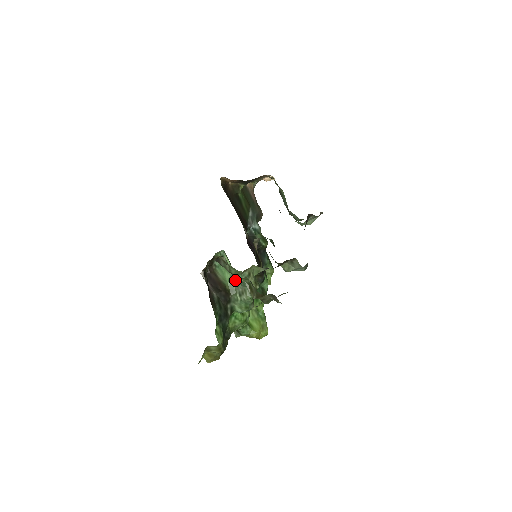
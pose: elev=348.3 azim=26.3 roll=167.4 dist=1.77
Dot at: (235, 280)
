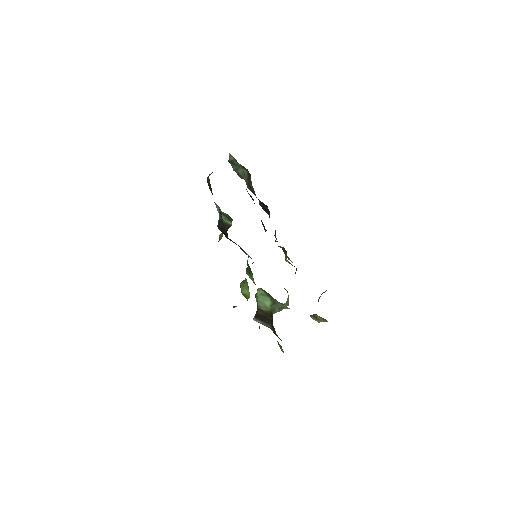
Dot at: (276, 303)
